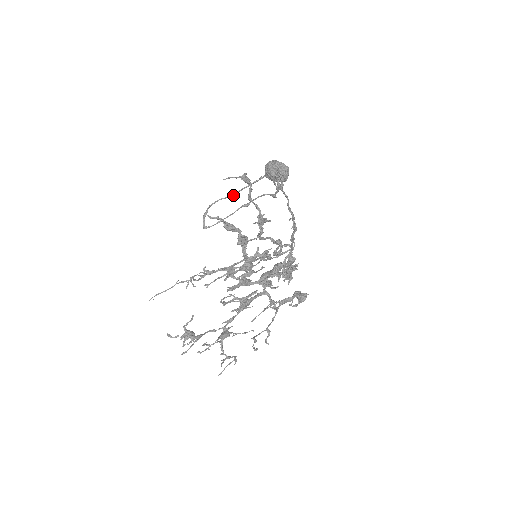
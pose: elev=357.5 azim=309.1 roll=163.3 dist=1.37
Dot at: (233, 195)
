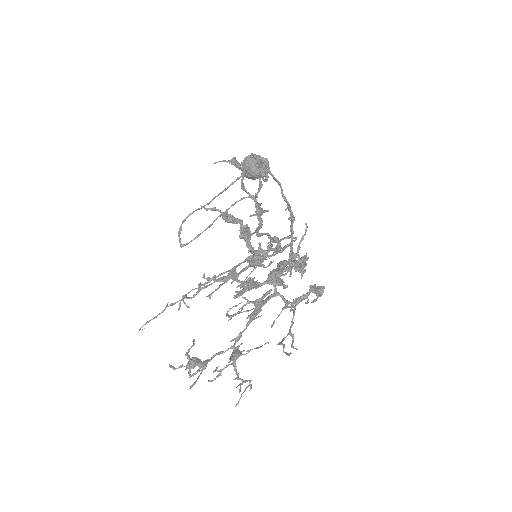
Dot at: (209, 203)
